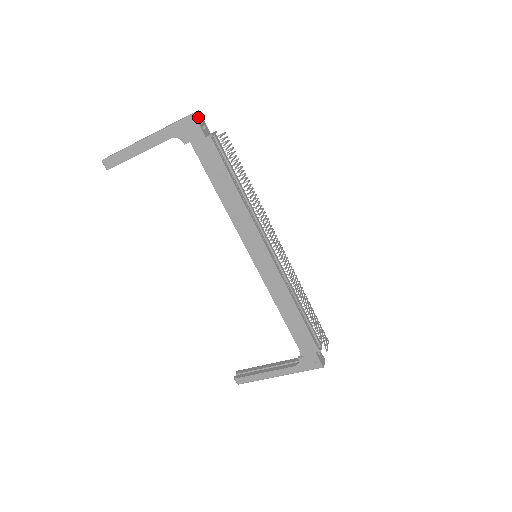
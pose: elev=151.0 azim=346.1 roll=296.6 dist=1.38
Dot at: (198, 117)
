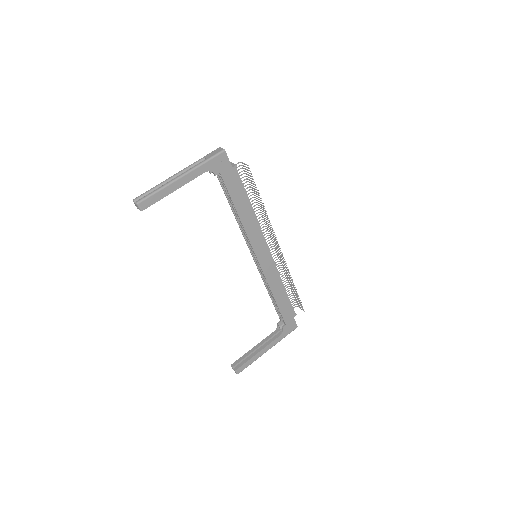
Dot at: (224, 152)
